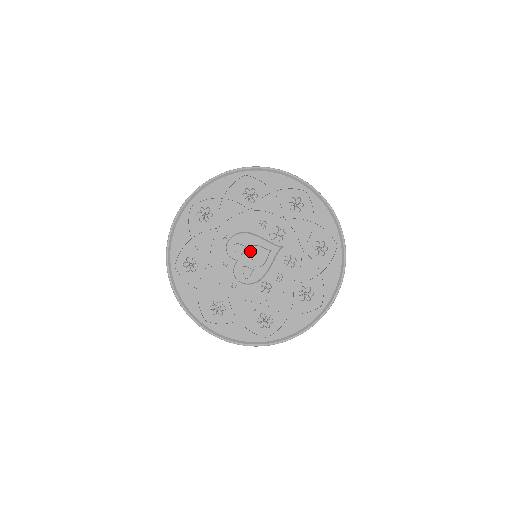
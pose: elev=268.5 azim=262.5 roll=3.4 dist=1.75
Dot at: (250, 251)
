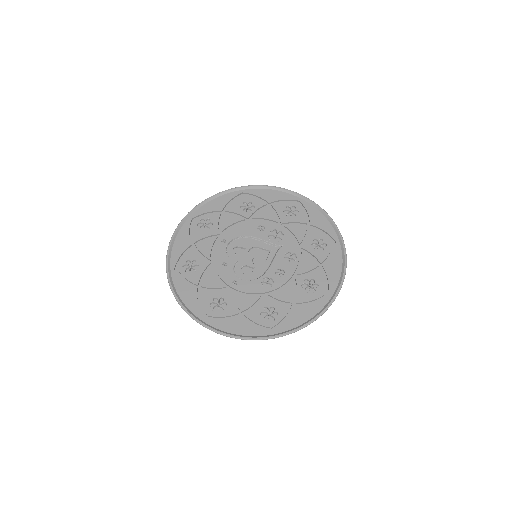
Dot at: (250, 253)
